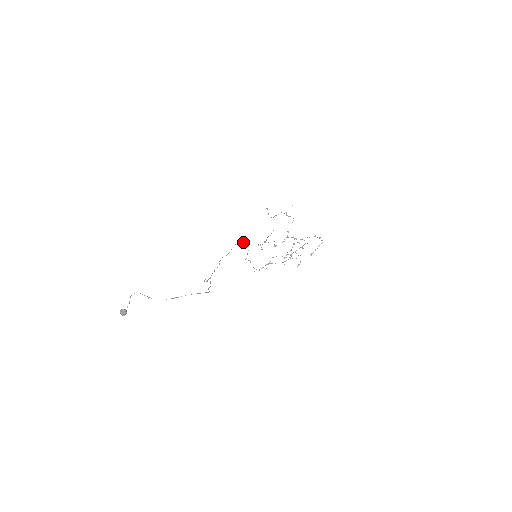
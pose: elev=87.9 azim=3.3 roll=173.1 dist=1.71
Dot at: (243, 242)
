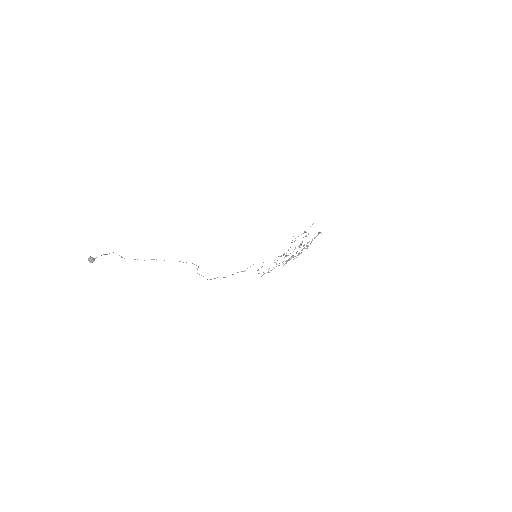
Dot at: occluded
